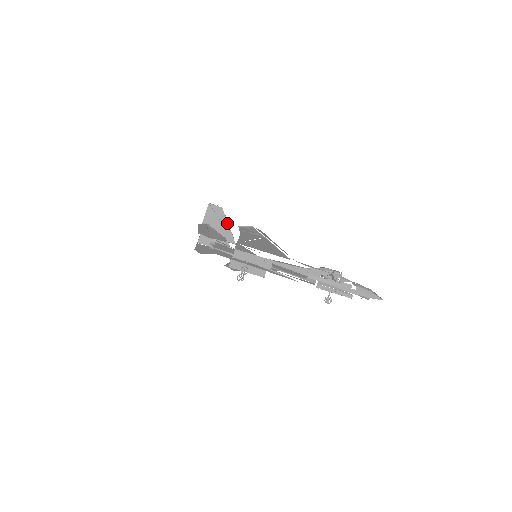
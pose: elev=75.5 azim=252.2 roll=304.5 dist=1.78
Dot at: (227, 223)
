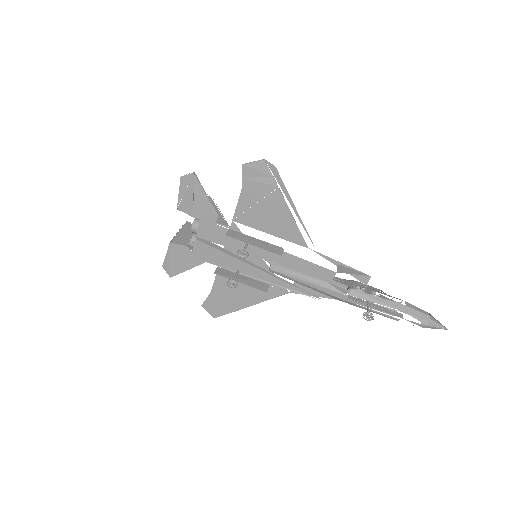
Dot at: (217, 209)
